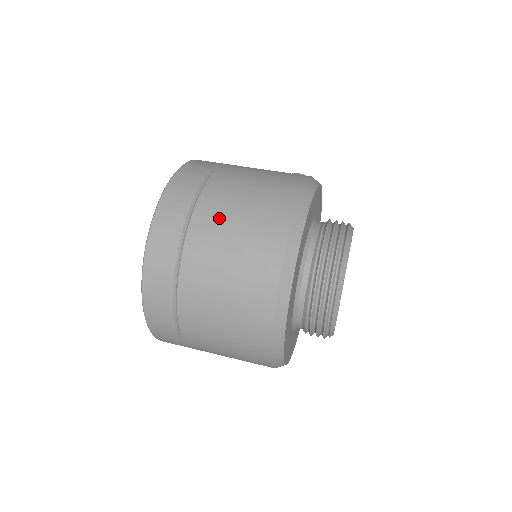
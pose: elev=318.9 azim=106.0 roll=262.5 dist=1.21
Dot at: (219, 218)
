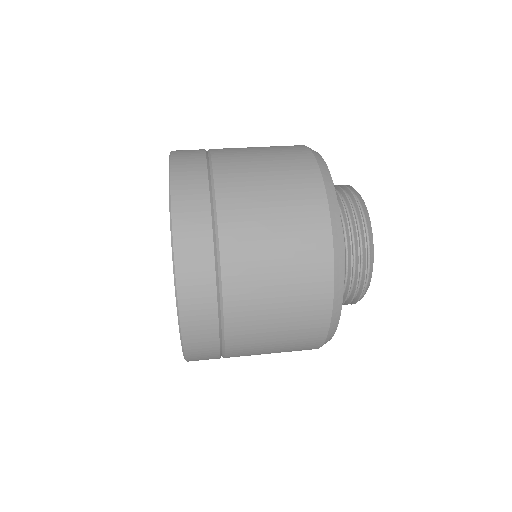
Dot at: (237, 148)
